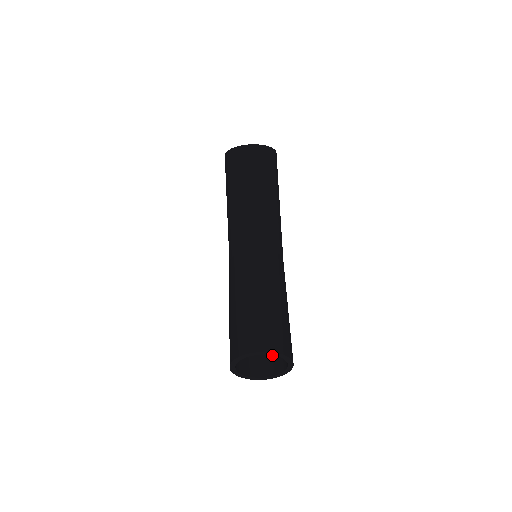
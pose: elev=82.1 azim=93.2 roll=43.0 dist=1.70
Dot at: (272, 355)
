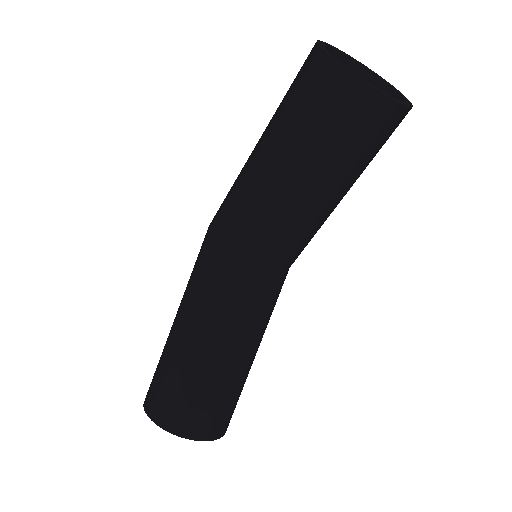
Dot at: occluded
